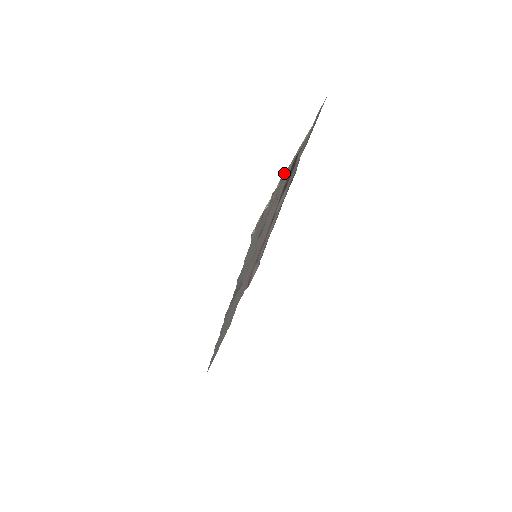
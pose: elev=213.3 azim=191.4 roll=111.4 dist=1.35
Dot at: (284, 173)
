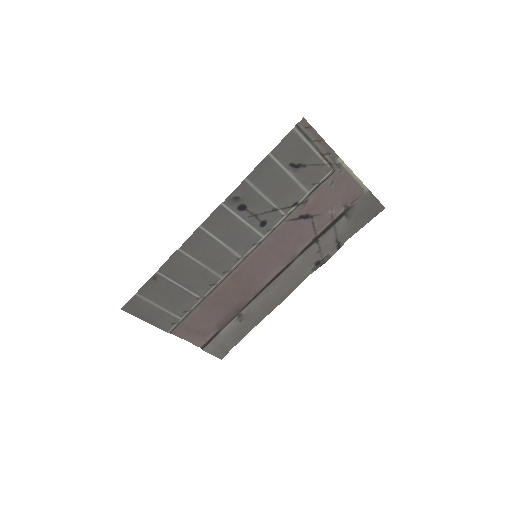
Dot at: (333, 165)
